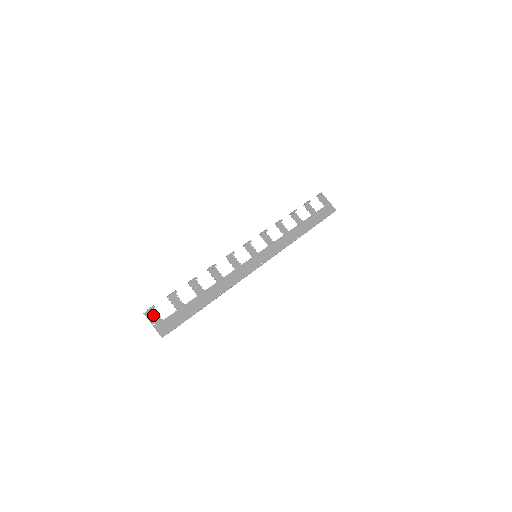
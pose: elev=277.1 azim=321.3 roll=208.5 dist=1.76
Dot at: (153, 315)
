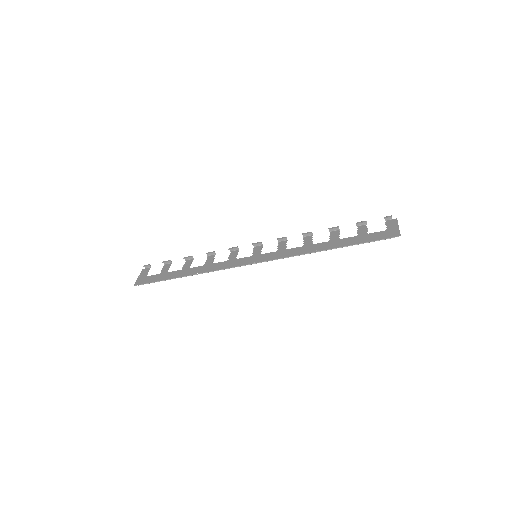
Dot at: (145, 272)
